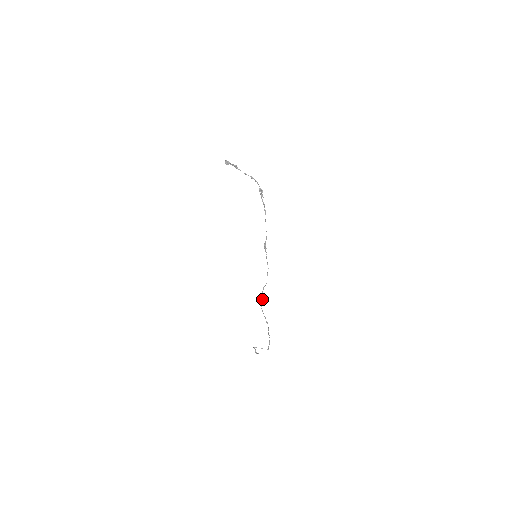
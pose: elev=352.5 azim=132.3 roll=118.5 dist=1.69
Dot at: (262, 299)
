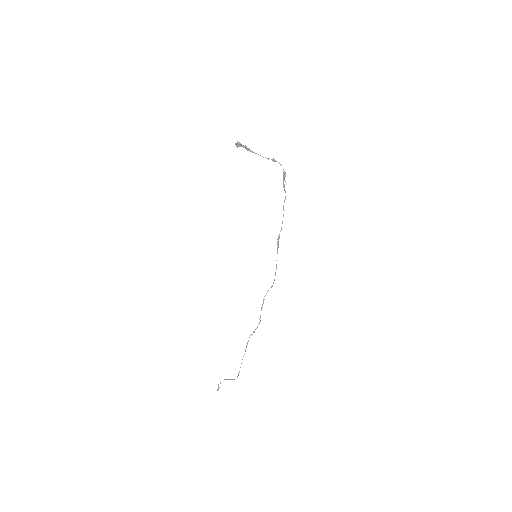
Dot at: occluded
